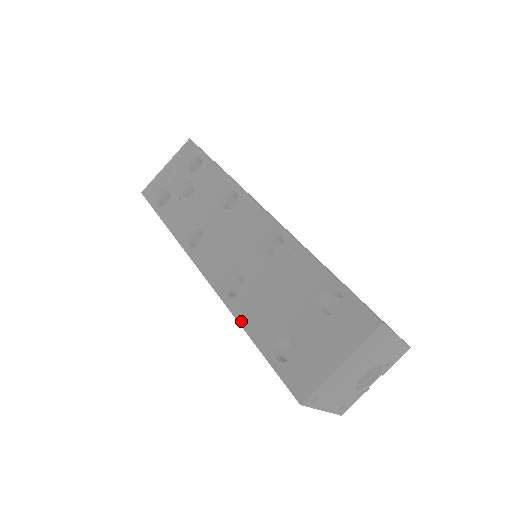
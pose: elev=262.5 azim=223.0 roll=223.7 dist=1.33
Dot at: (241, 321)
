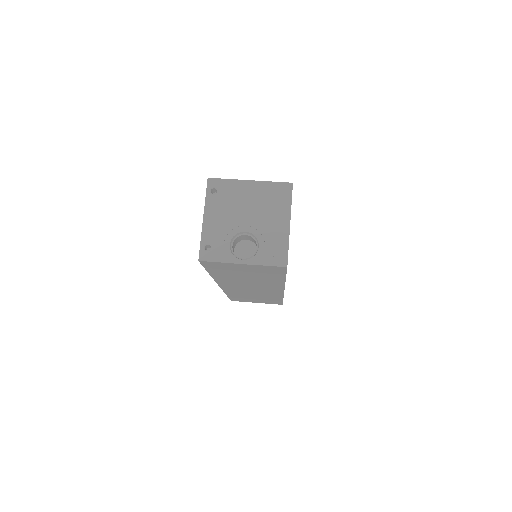
Dot at: occluded
